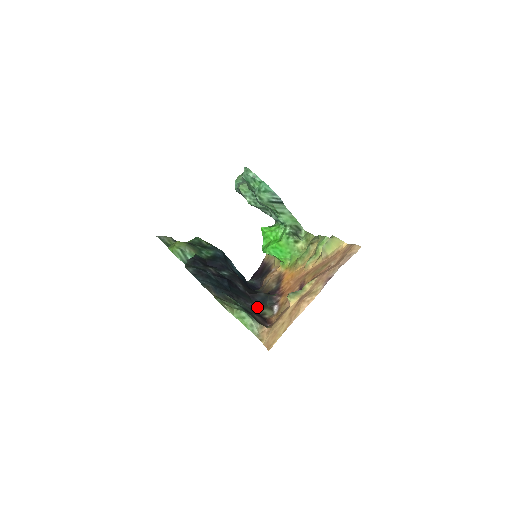
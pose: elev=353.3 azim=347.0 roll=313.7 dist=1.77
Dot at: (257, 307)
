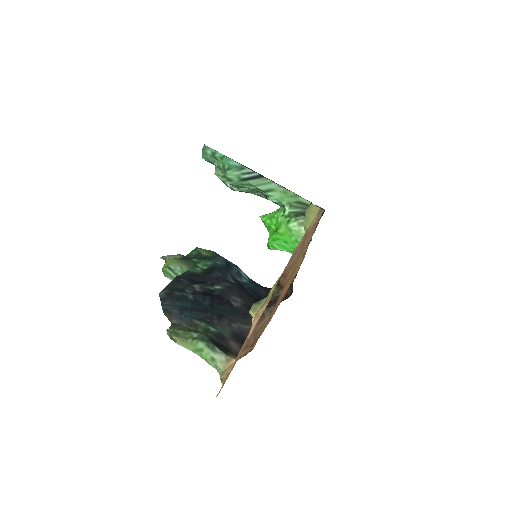
Dot at: (248, 327)
